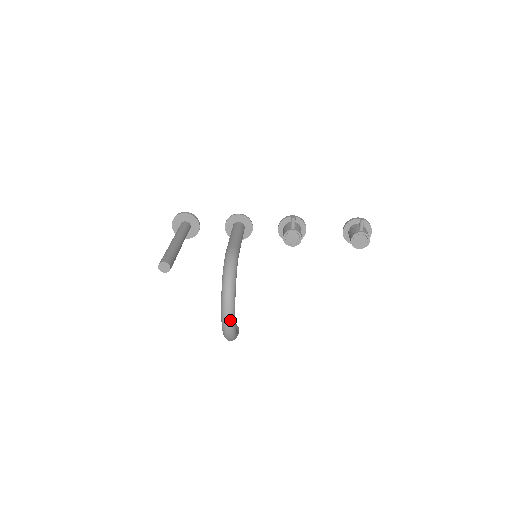
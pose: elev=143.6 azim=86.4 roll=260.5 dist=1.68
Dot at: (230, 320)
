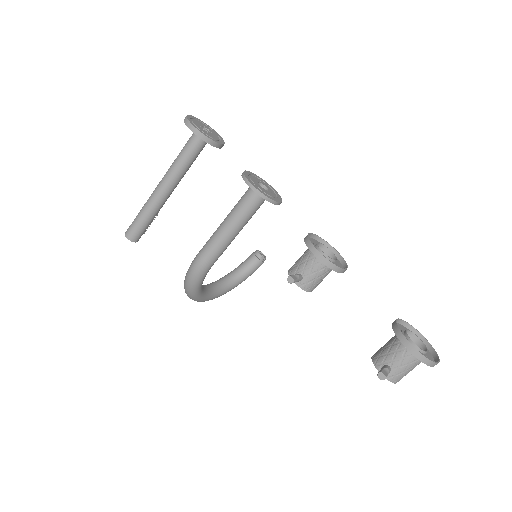
Dot at: occluded
